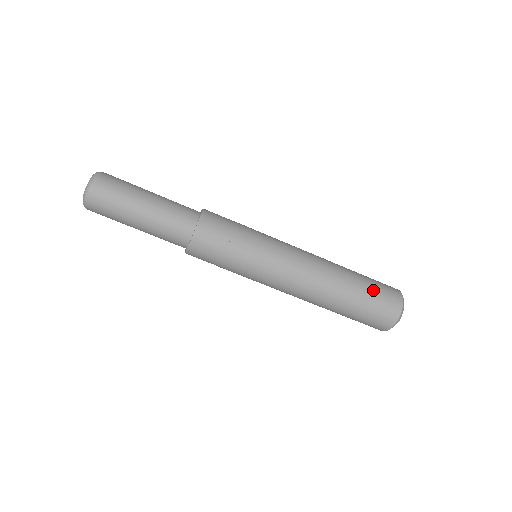
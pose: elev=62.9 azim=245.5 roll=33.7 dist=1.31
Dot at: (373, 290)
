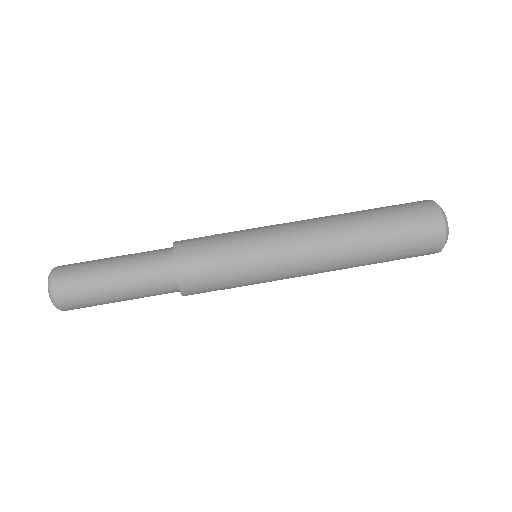
Dot at: (388, 206)
